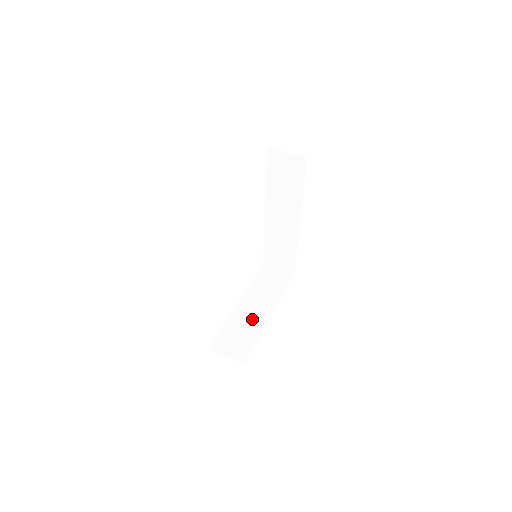
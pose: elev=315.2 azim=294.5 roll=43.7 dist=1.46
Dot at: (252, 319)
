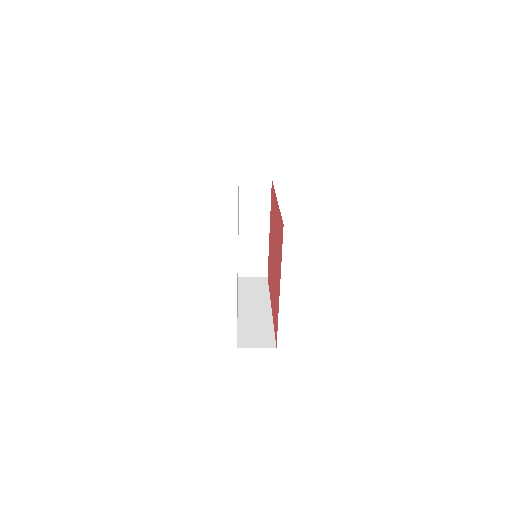
Dot at: occluded
